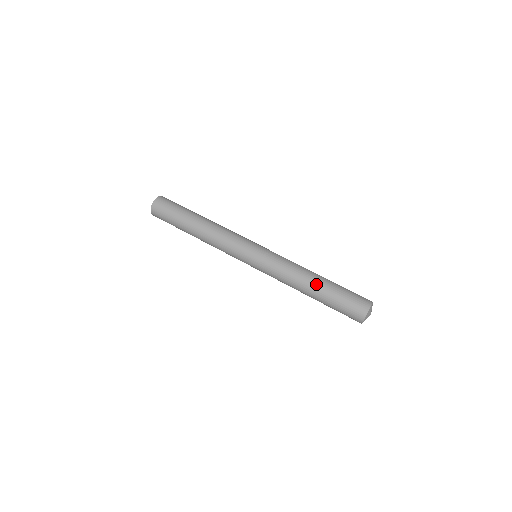
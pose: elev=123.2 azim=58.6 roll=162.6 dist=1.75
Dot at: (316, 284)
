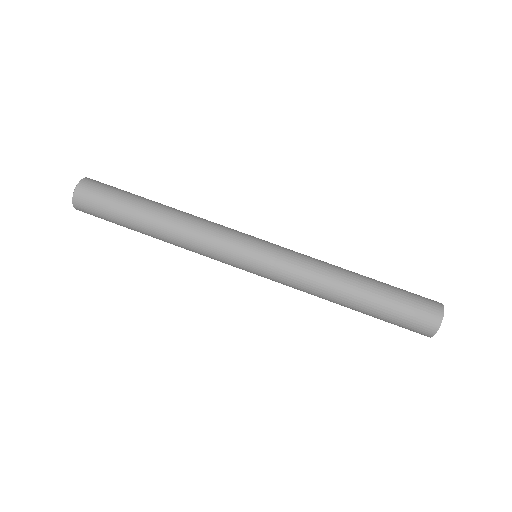
Dot at: (353, 304)
